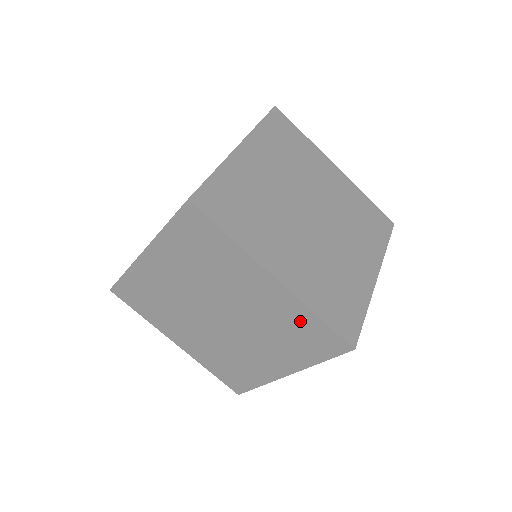
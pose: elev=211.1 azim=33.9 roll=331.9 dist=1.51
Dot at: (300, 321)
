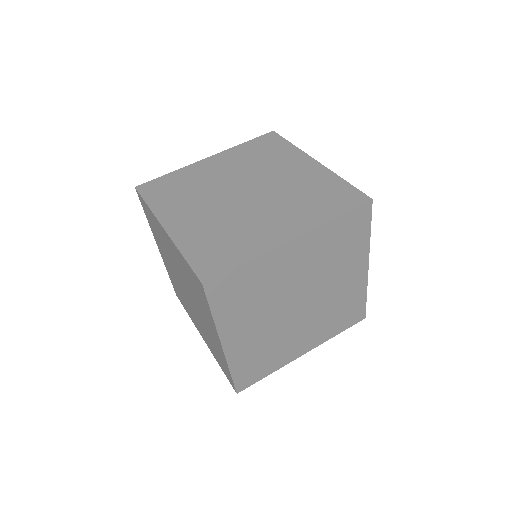
Dot at: (186, 268)
